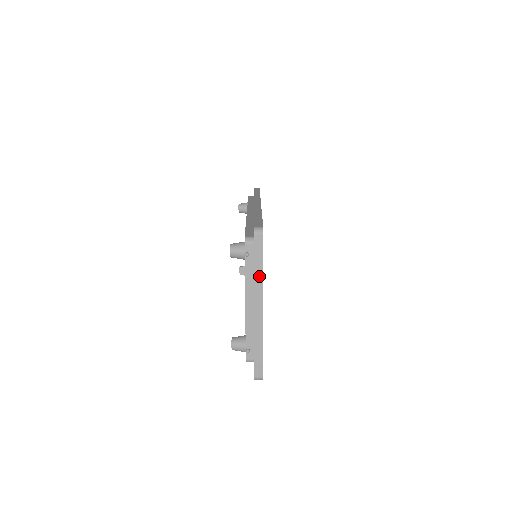
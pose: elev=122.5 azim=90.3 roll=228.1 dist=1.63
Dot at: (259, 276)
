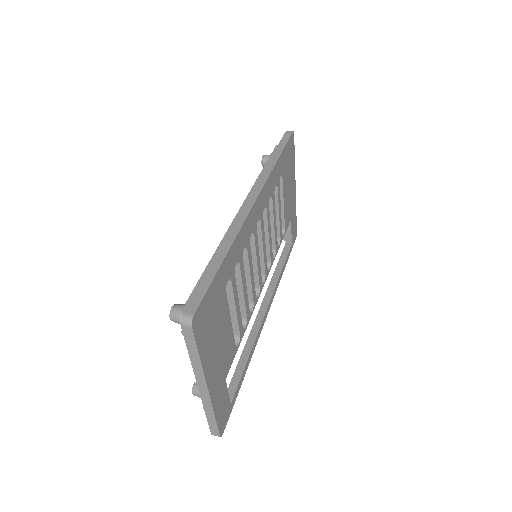
Dot at: (196, 362)
